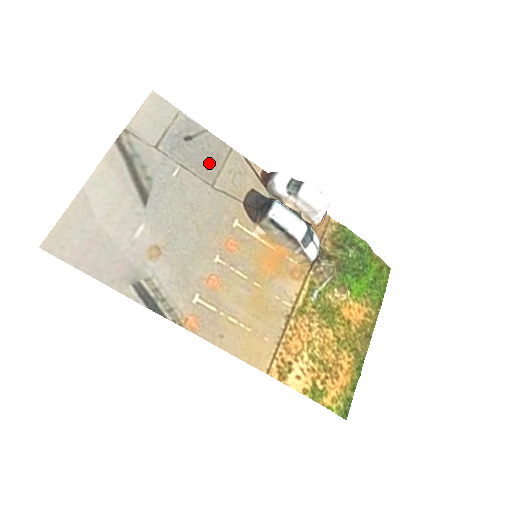
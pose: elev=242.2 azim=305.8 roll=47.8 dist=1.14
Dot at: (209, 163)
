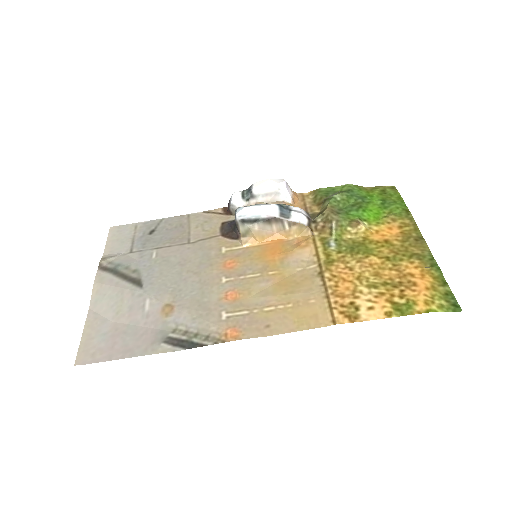
Dot at: (177, 233)
